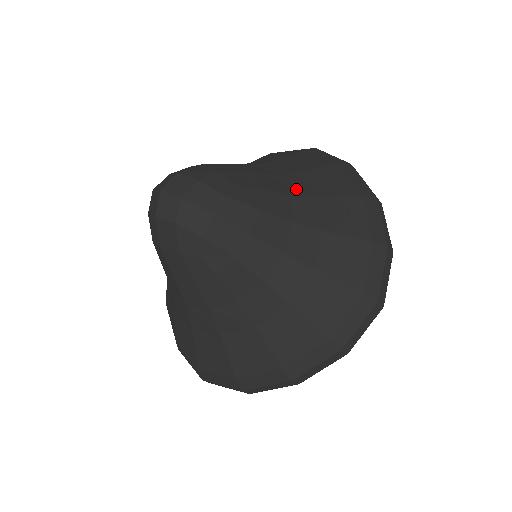
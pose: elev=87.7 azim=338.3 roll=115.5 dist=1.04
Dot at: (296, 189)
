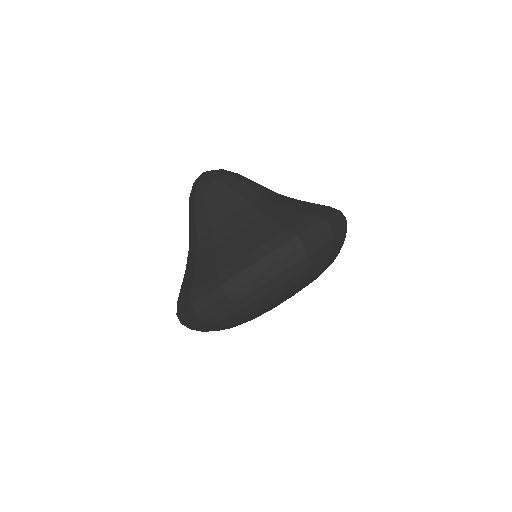
Dot at: occluded
